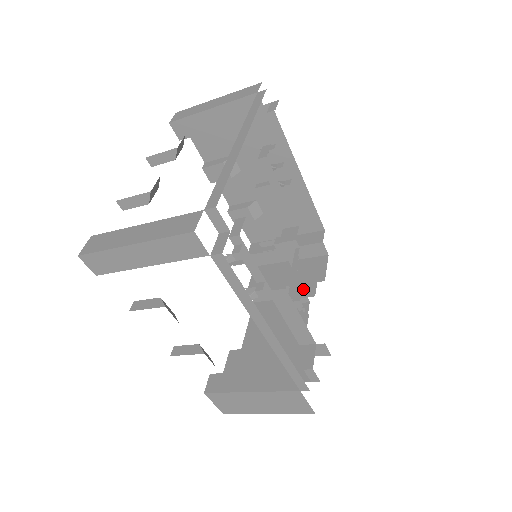
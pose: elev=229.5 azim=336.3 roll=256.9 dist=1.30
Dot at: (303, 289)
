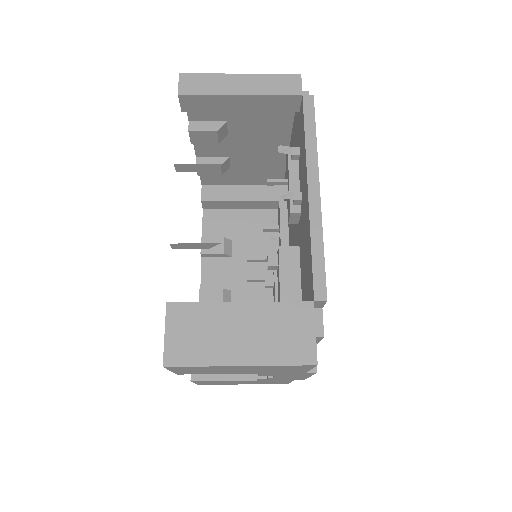
Dot at: occluded
